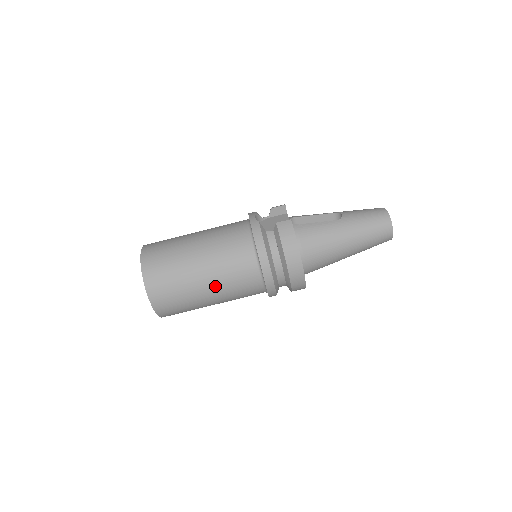
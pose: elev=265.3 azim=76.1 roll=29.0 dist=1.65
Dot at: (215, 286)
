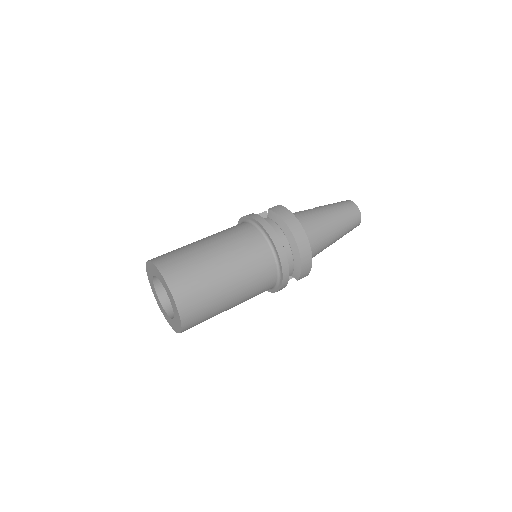
Dot at: (232, 266)
